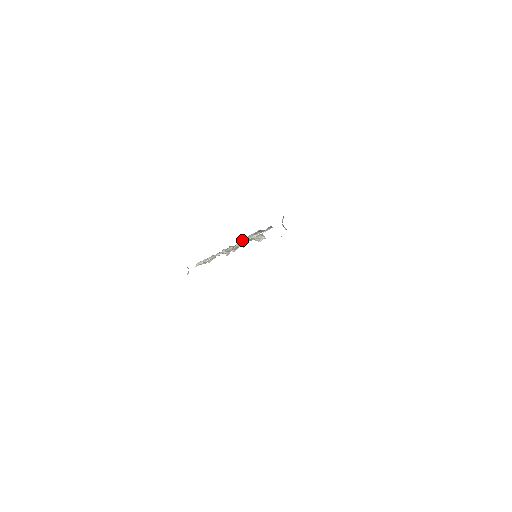
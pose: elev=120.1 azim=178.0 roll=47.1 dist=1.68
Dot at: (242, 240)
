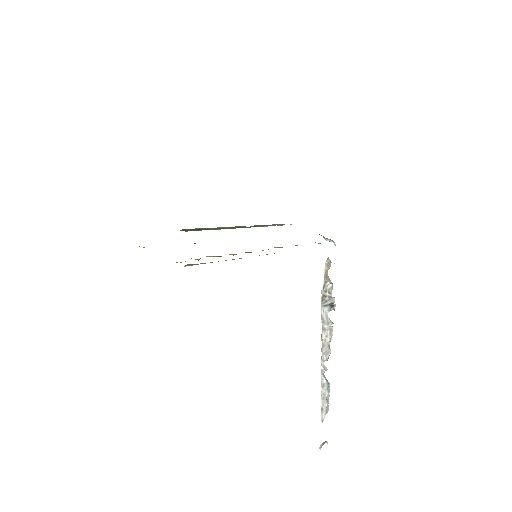
Dot at: (325, 316)
